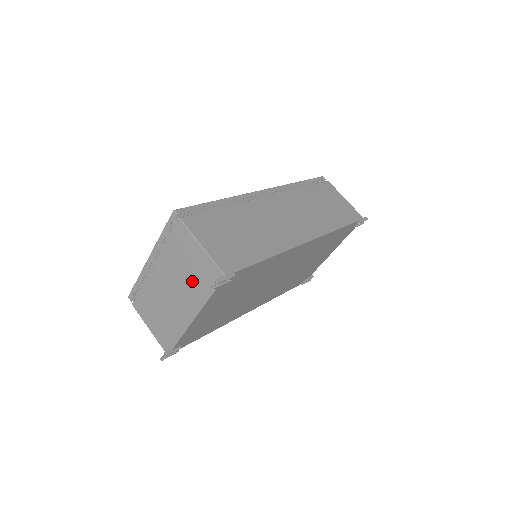
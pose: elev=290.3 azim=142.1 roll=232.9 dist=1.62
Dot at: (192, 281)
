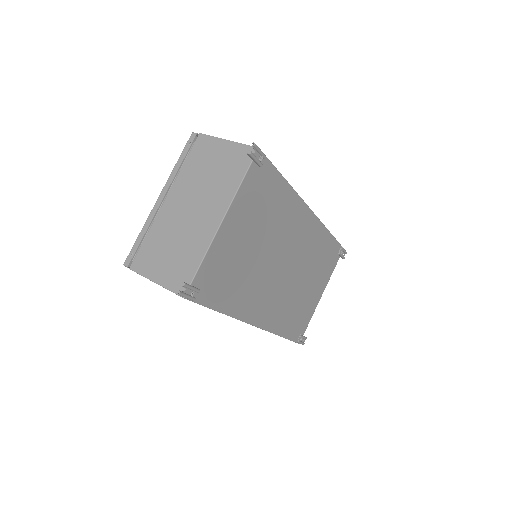
Dot at: (218, 180)
